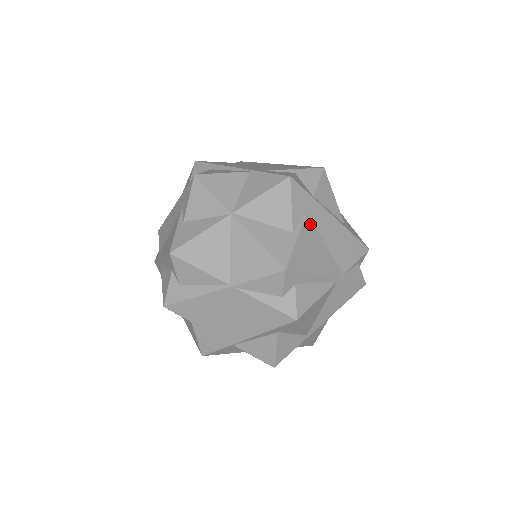
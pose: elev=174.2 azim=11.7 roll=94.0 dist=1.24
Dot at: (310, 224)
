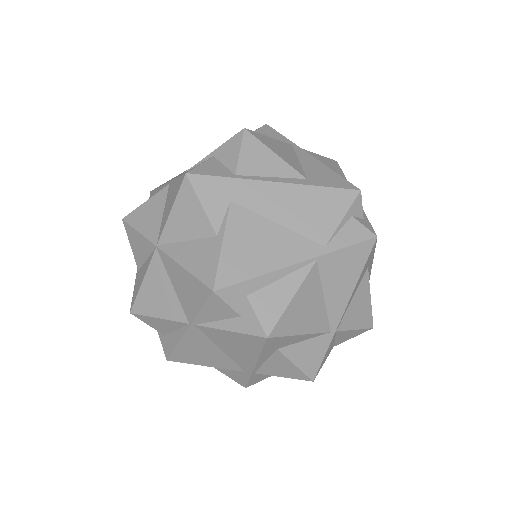
Dot at: (240, 212)
